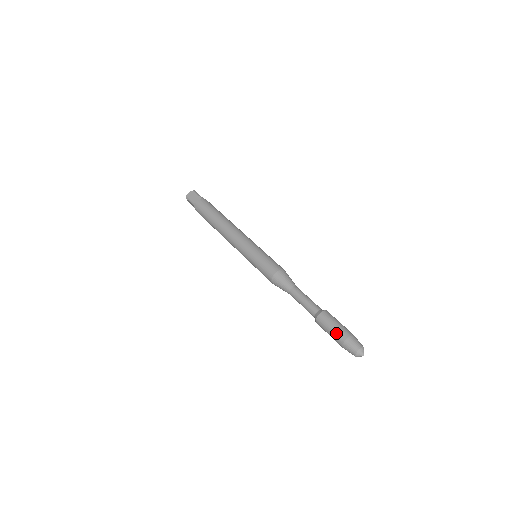
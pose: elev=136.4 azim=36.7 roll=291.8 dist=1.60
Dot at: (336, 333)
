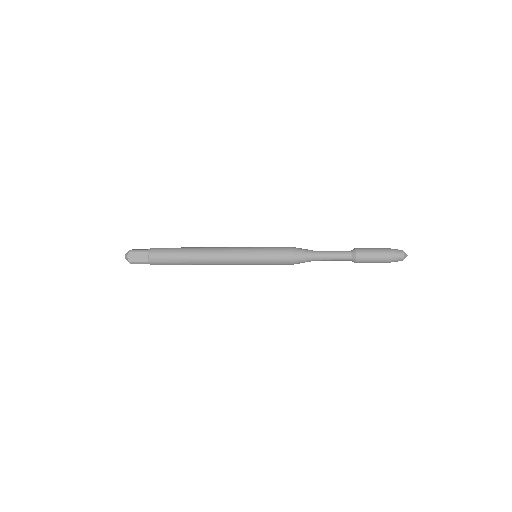
Dot at: (379, 249)
